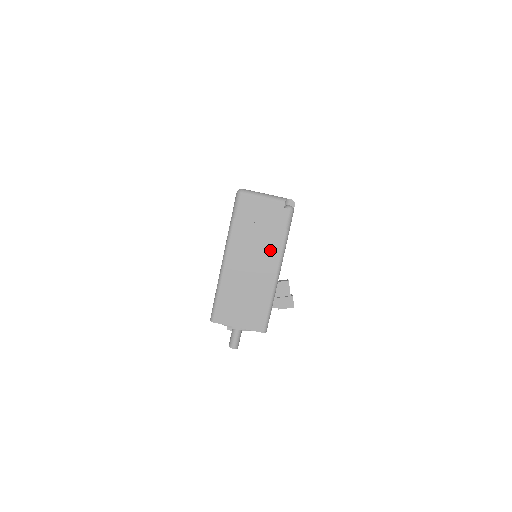
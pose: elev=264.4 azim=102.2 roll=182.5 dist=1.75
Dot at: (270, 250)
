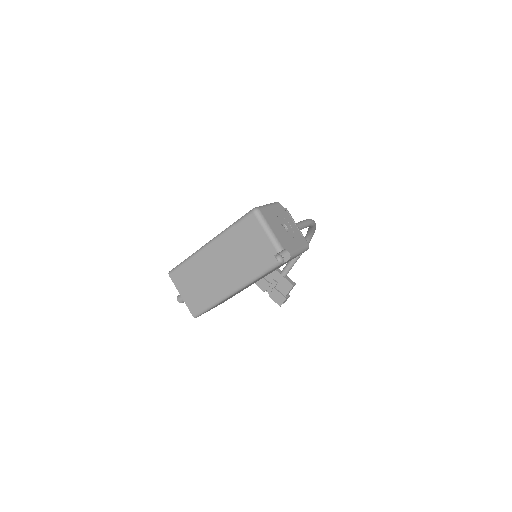
Dot at: (240, 272)
